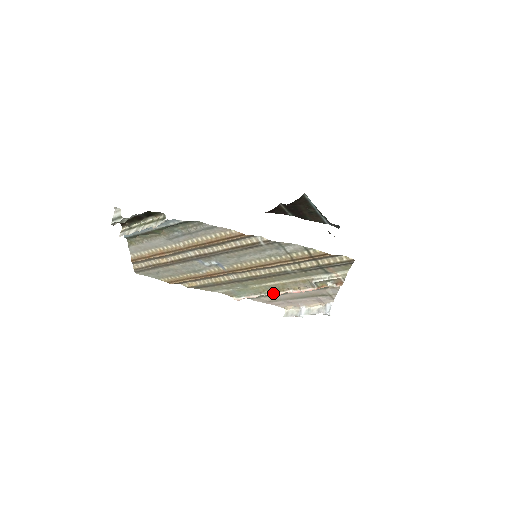
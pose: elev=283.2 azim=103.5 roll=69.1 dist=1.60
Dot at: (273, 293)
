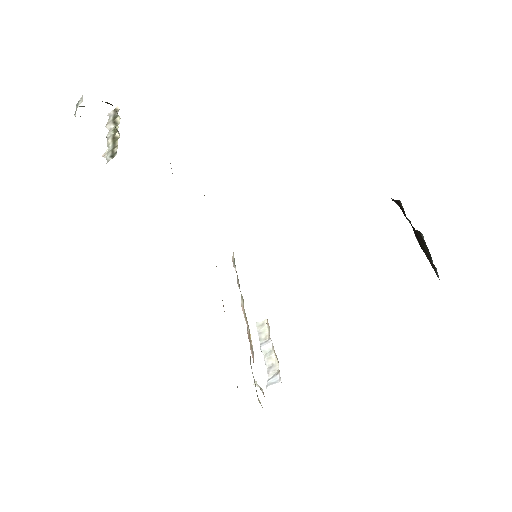
Dot at: (243, 305)
